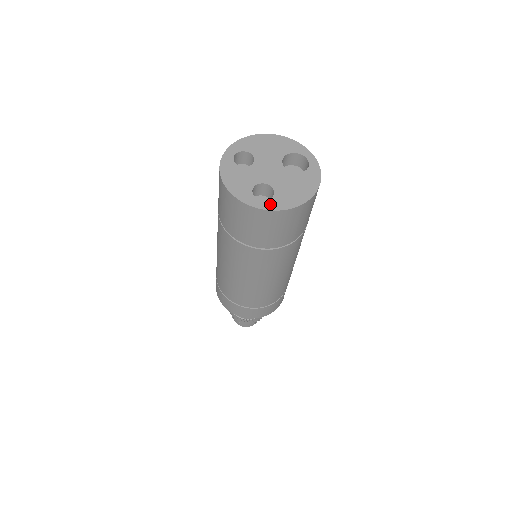
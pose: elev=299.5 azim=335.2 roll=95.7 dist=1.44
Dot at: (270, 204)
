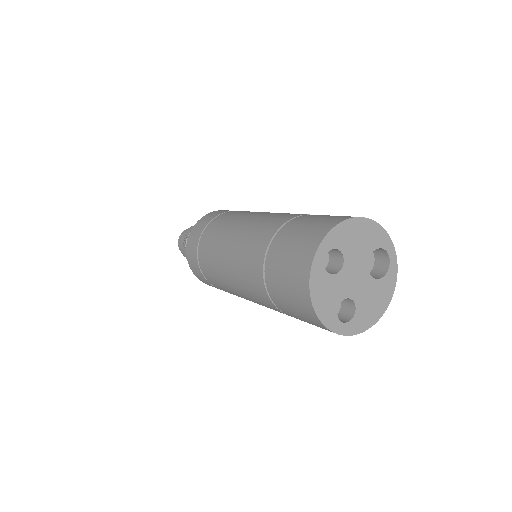
Dot at: (350, 327)
